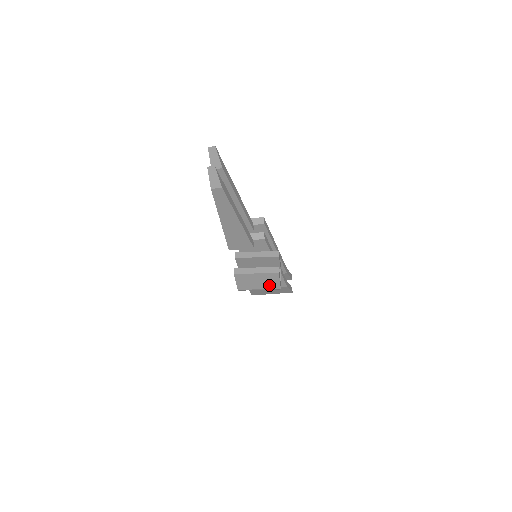
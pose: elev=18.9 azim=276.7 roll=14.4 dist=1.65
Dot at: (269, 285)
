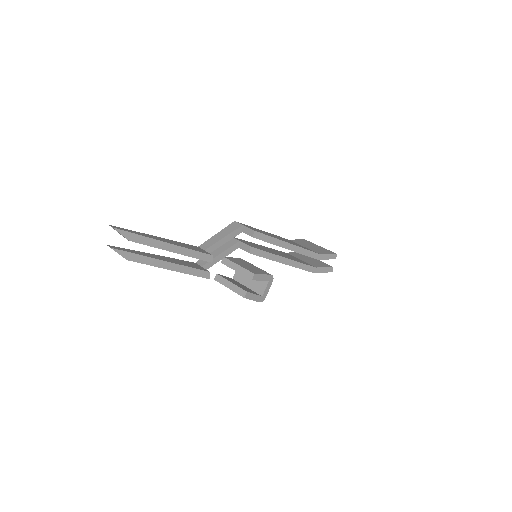
Dot at: occluded
